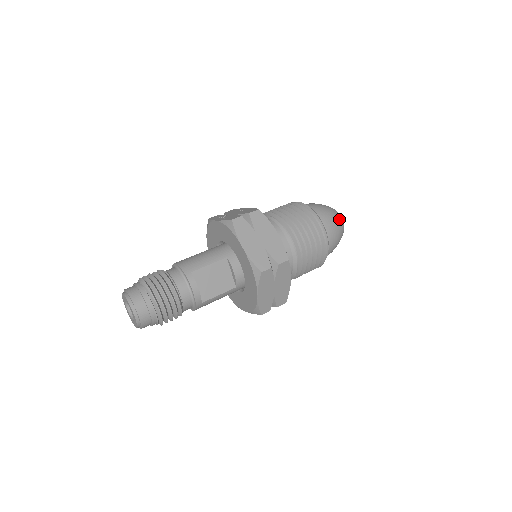
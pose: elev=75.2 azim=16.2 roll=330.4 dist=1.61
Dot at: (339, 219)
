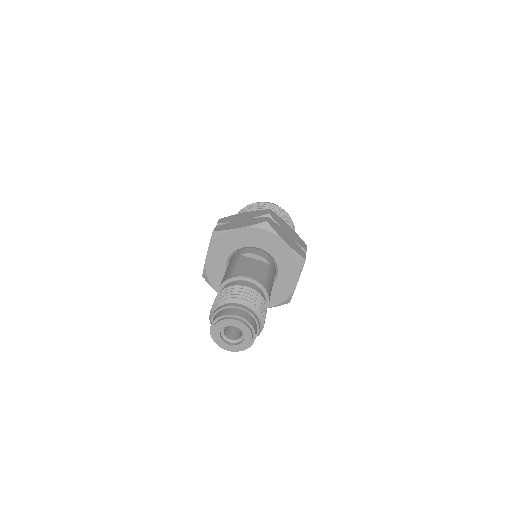
Dot at: occluded
